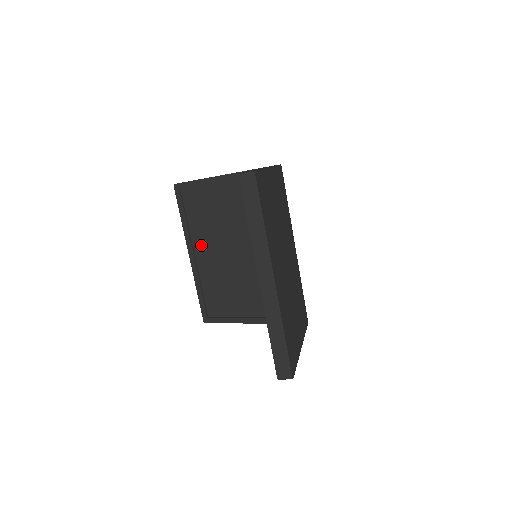
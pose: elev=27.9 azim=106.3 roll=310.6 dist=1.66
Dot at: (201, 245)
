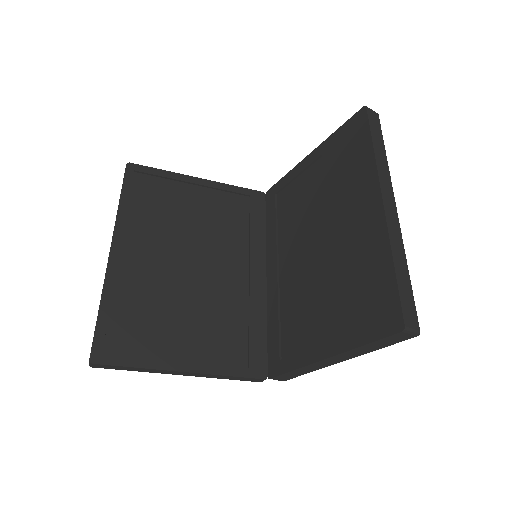
Dot at: (138, 242)
